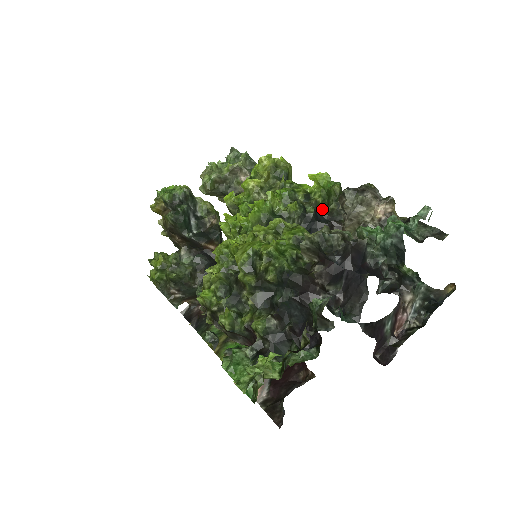
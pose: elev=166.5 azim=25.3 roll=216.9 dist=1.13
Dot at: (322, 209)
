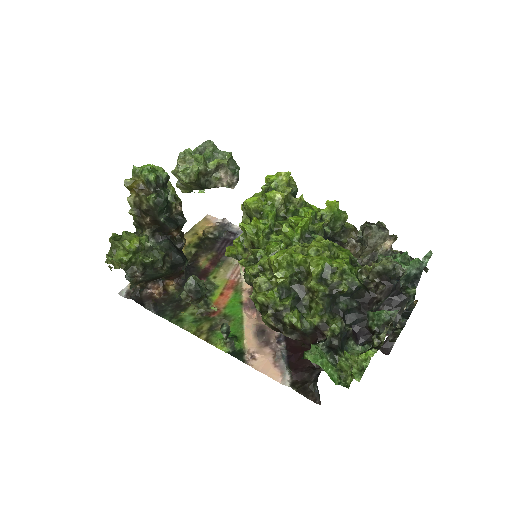
Dot at: occluded
